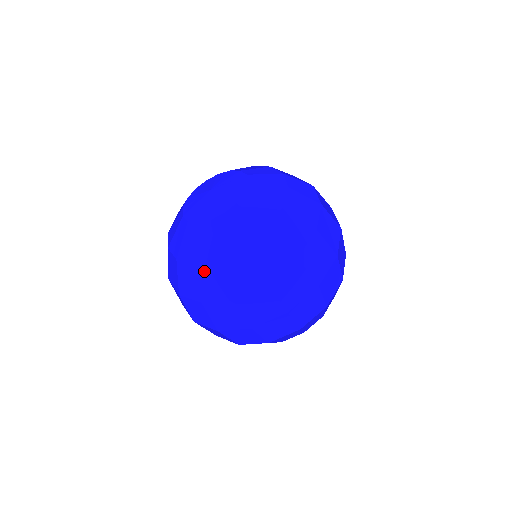
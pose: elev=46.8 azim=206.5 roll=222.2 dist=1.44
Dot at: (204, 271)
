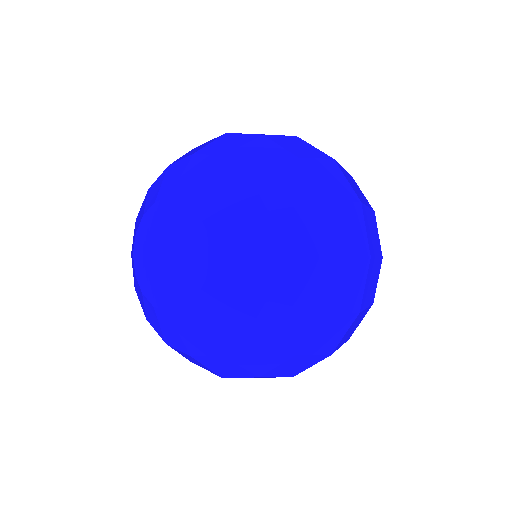
Dot at: occluded
